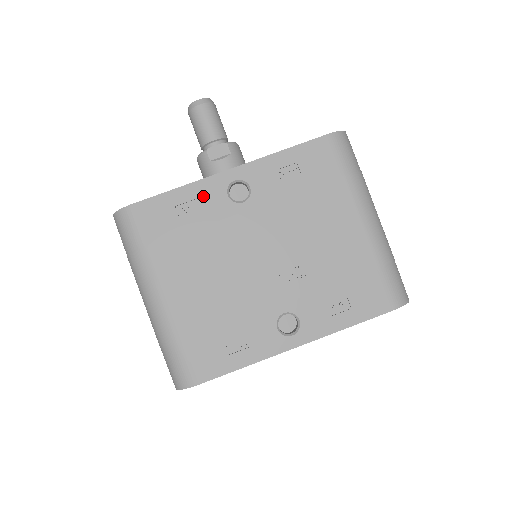
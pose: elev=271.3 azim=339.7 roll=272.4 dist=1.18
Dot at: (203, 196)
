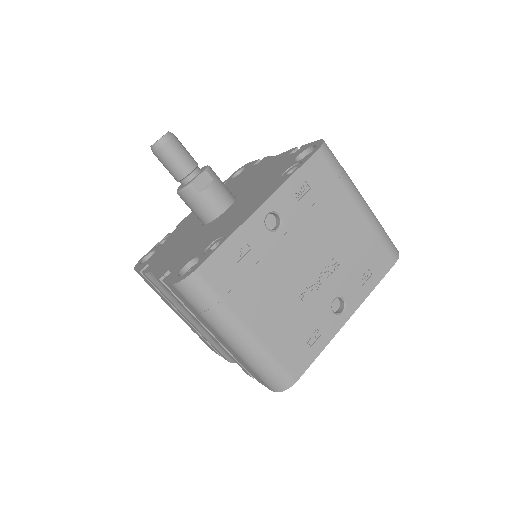
Dot at: (249, 237)
